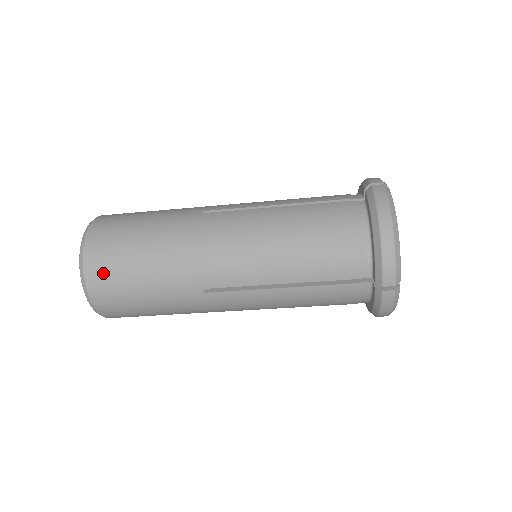
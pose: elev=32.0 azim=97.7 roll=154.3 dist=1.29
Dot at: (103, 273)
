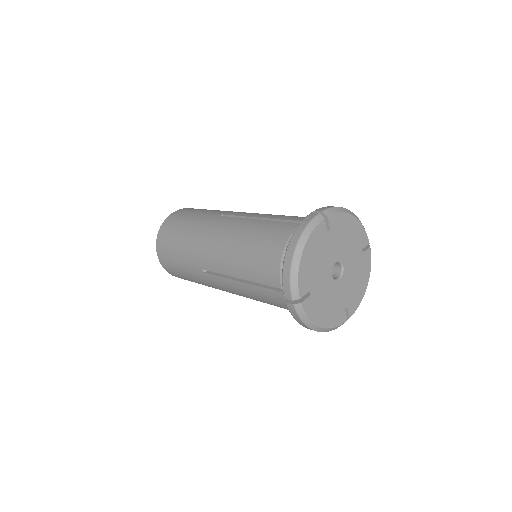
Dot at: occluded
